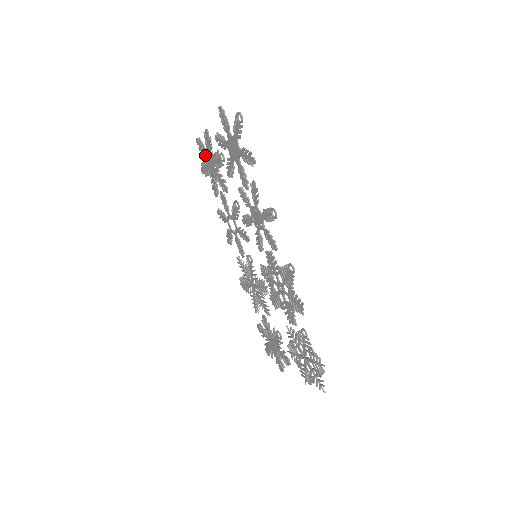
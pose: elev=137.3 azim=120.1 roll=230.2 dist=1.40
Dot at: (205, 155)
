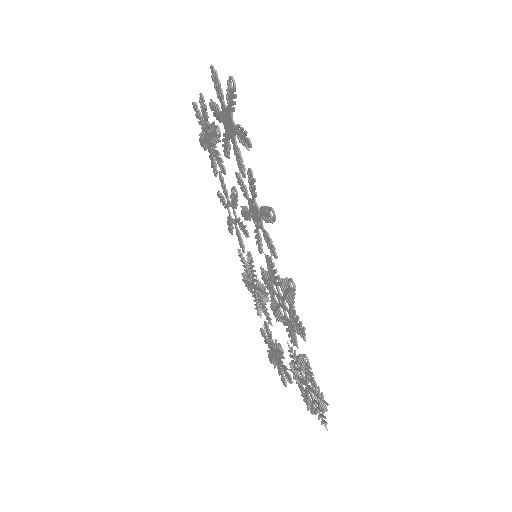
Dot at: (202, 125)
